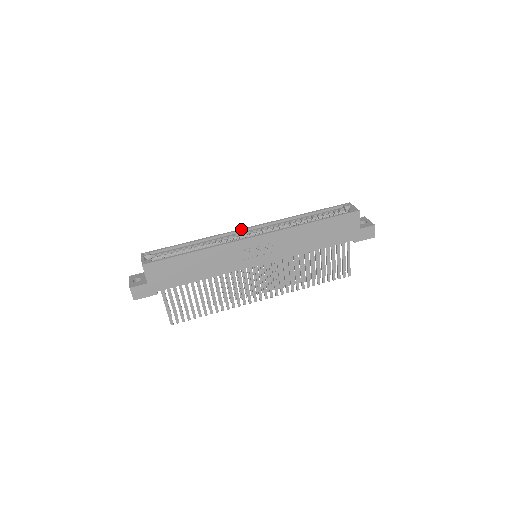
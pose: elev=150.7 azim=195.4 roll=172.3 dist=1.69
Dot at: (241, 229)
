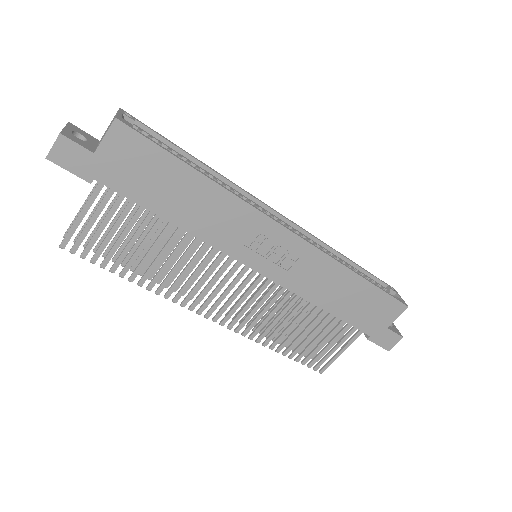
Dot at: occluded
